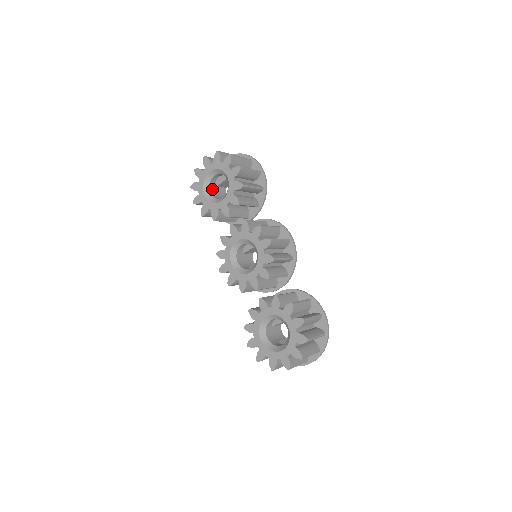
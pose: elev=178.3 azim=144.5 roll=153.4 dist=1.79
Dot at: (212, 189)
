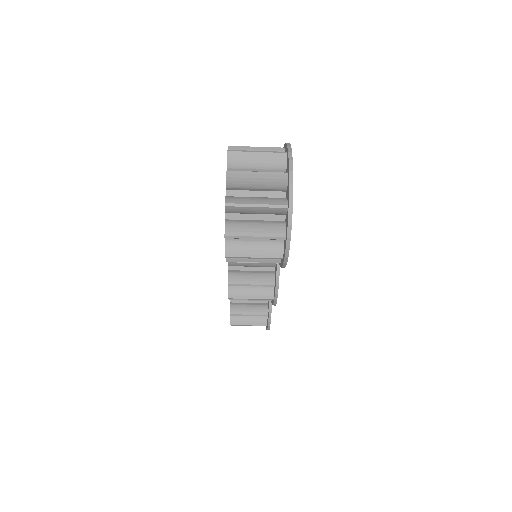
Dot at: occluded
